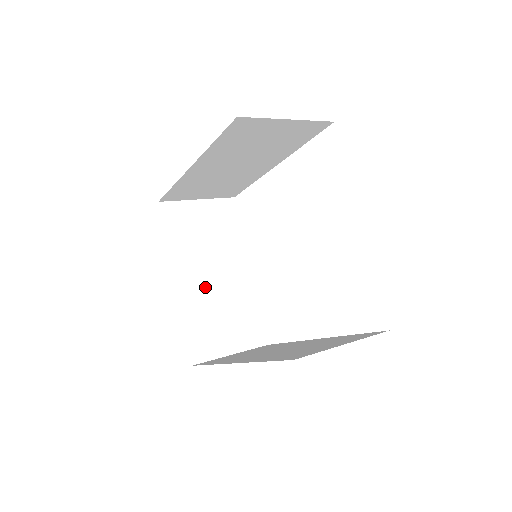
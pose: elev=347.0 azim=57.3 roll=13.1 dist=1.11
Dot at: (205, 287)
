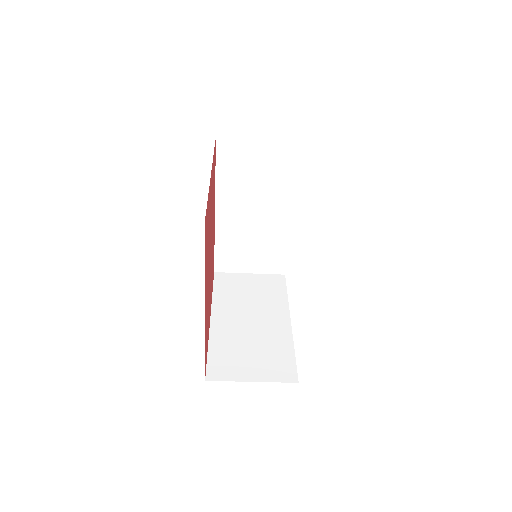
Dot at: (239, 327)
